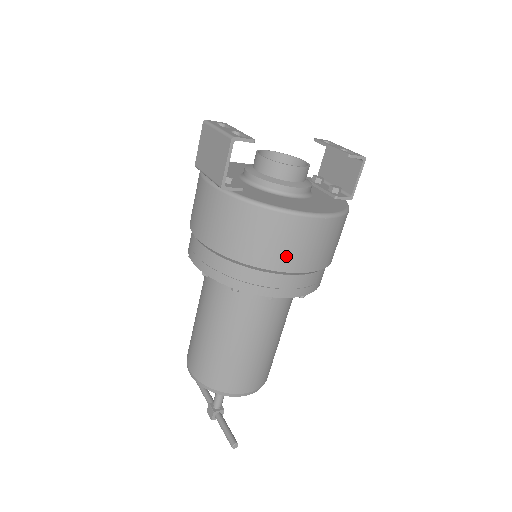
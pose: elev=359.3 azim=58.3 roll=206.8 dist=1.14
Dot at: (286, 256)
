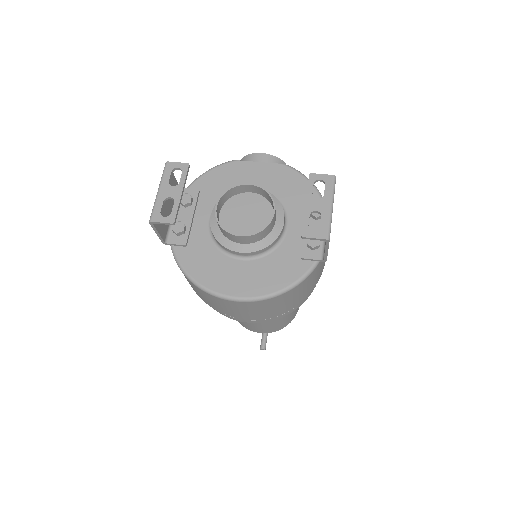
Dot at: (219, 308)
